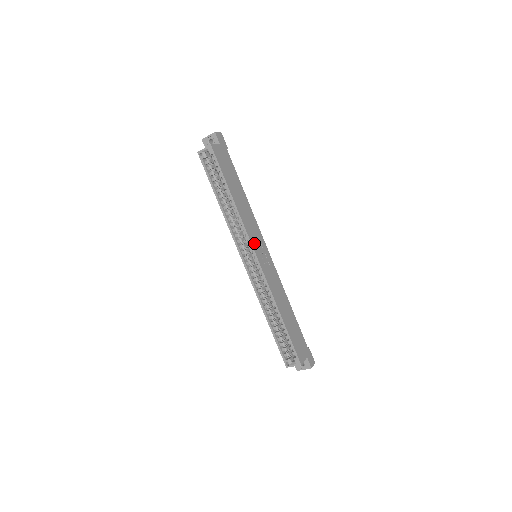
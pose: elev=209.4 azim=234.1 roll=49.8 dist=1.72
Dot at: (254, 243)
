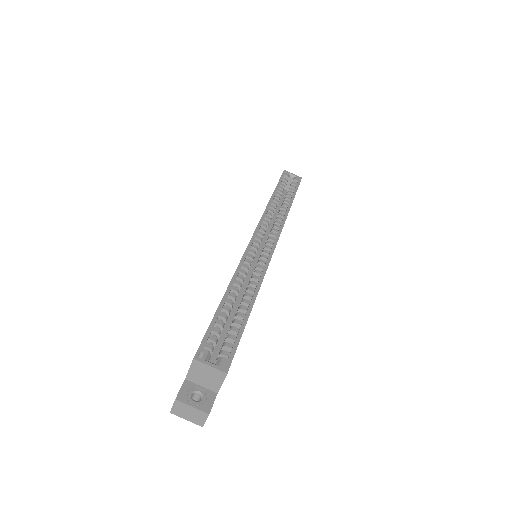
Dot at: occluded
